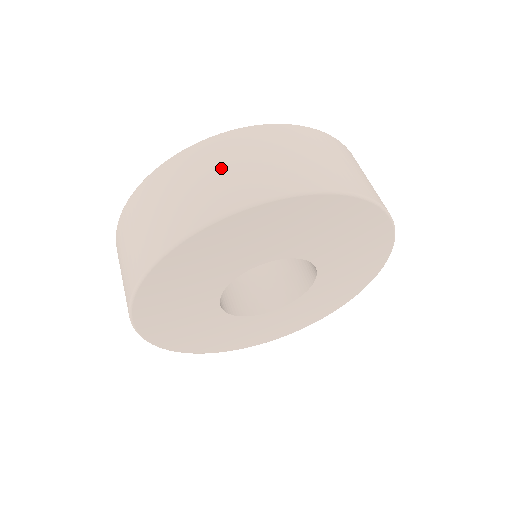
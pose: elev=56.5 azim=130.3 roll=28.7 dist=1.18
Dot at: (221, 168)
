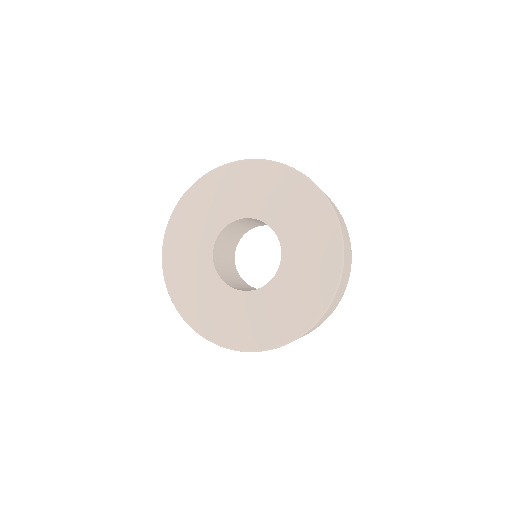
Dot at: occluded
